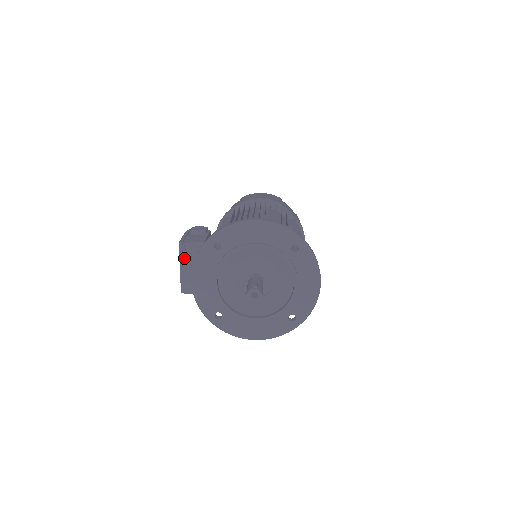
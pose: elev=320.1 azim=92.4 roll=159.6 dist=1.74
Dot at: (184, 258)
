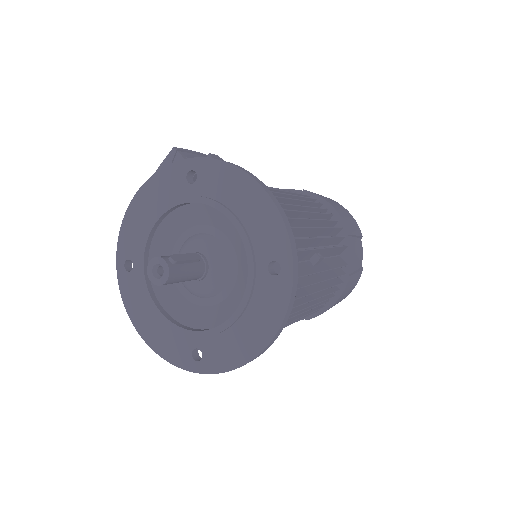
Dot at: occluded
